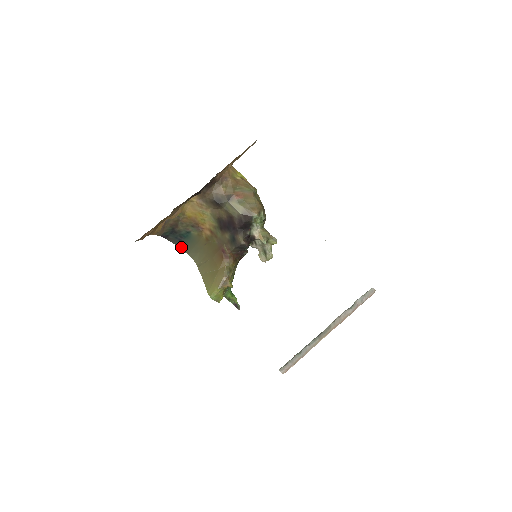
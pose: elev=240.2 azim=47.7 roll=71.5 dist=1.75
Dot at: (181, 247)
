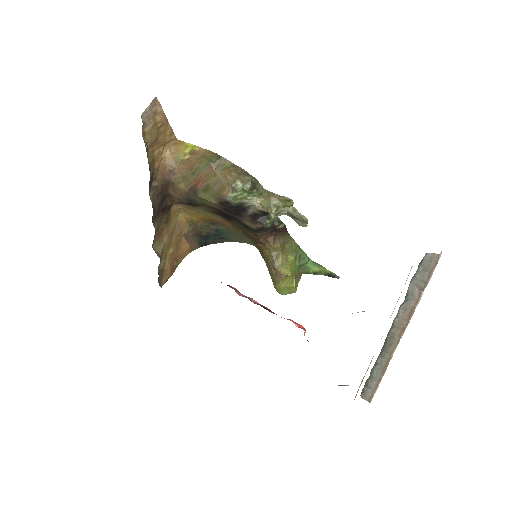
Dot at: (231, 241)
